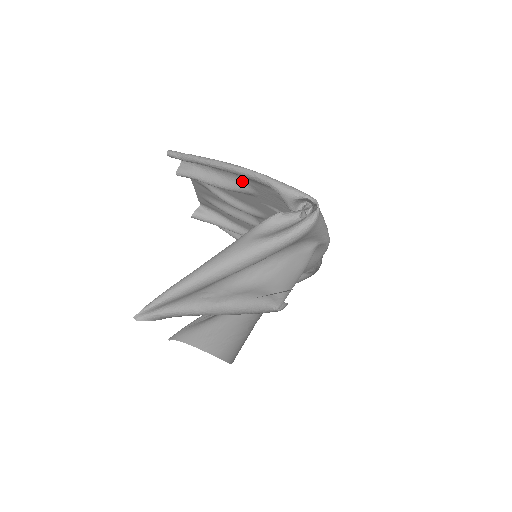
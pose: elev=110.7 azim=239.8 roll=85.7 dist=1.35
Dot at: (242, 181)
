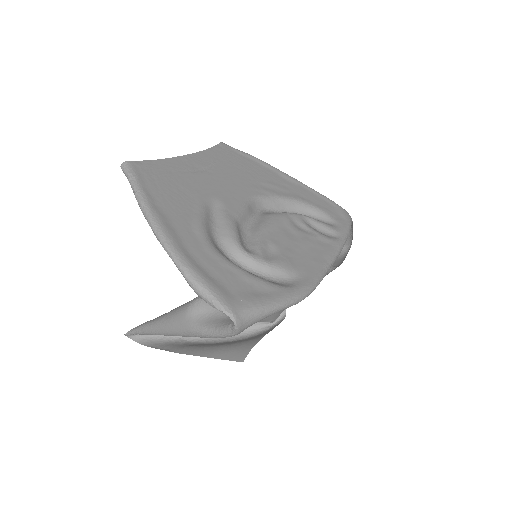
Dot at: (190, 227)
